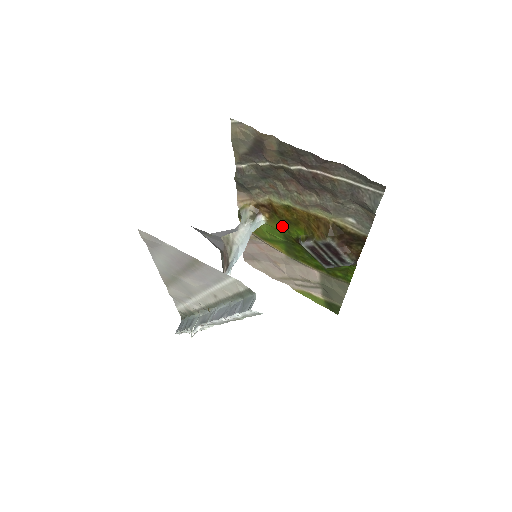
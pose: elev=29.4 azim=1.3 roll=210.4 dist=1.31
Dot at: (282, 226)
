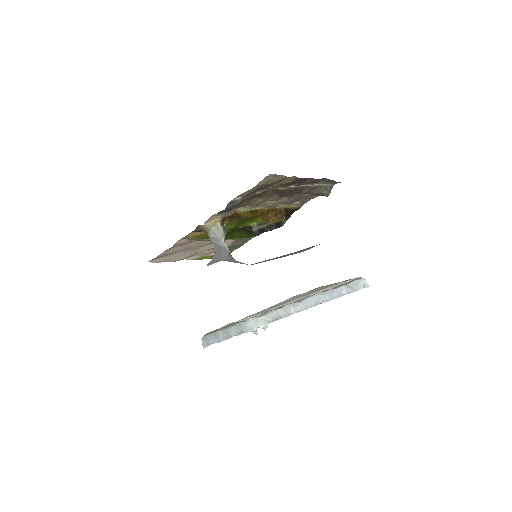
Dot at: (236, 224)
